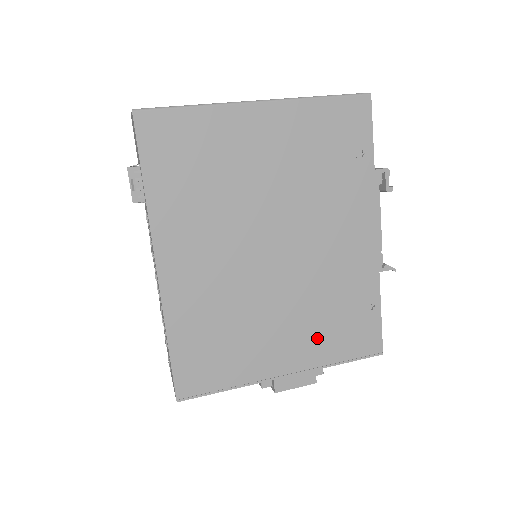
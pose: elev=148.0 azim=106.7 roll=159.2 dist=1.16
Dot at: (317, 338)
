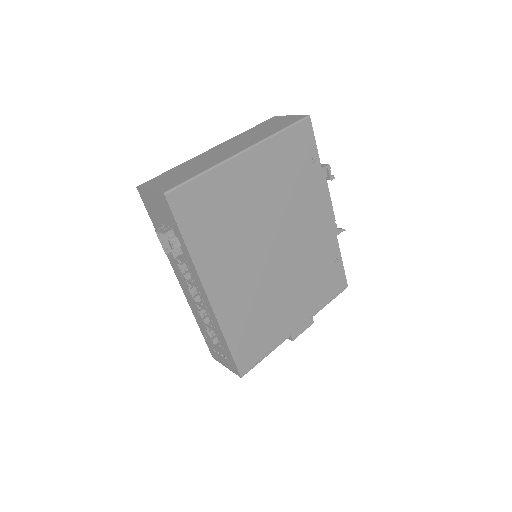
Dot at: (311, 295)
